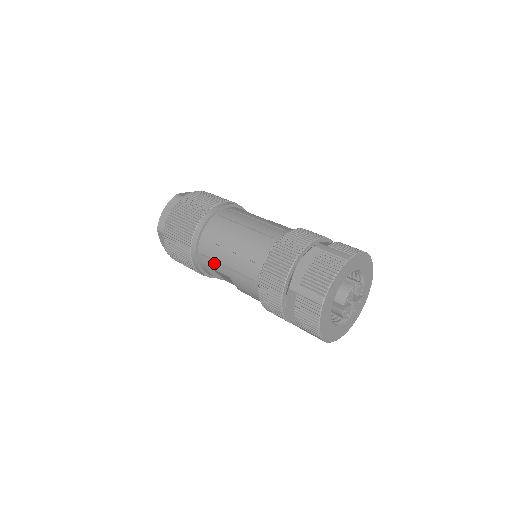
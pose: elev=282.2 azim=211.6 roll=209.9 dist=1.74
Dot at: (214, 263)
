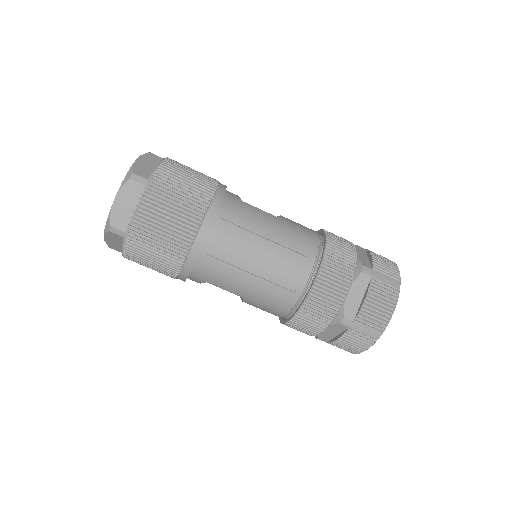
Dot at: (220, 282)
